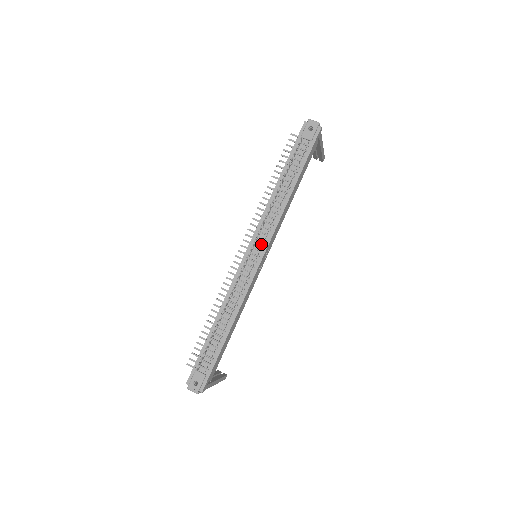
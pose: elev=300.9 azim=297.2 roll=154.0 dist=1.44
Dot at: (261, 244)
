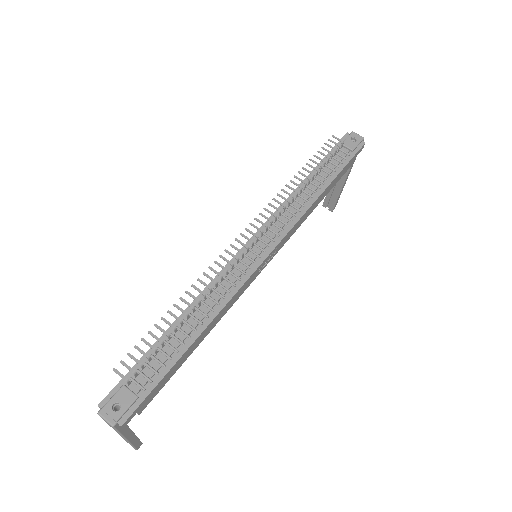
Dot at: (271, 237)
